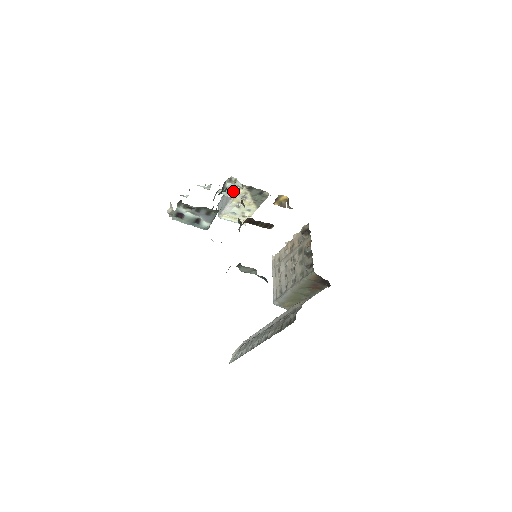
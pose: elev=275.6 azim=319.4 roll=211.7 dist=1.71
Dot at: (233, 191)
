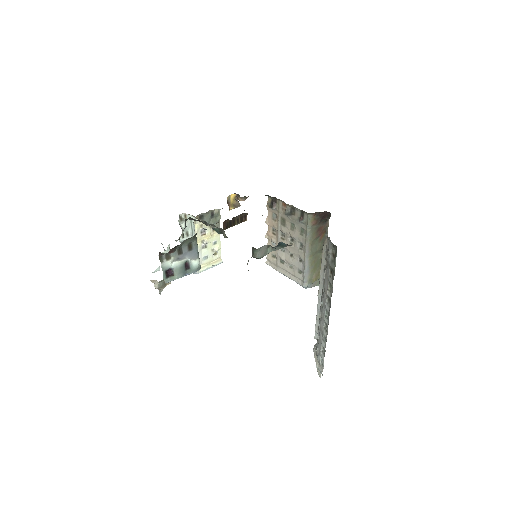
Dot at: (192, 219)
